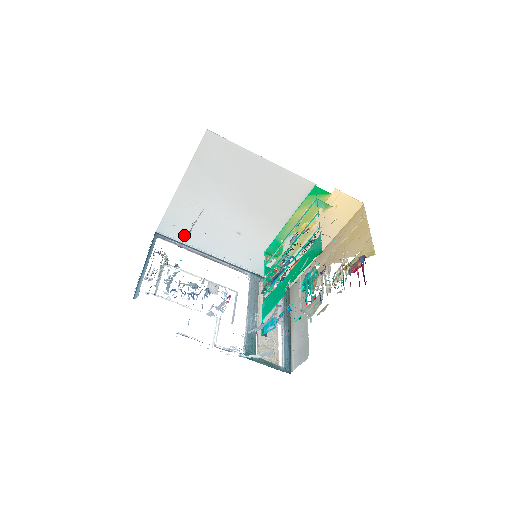
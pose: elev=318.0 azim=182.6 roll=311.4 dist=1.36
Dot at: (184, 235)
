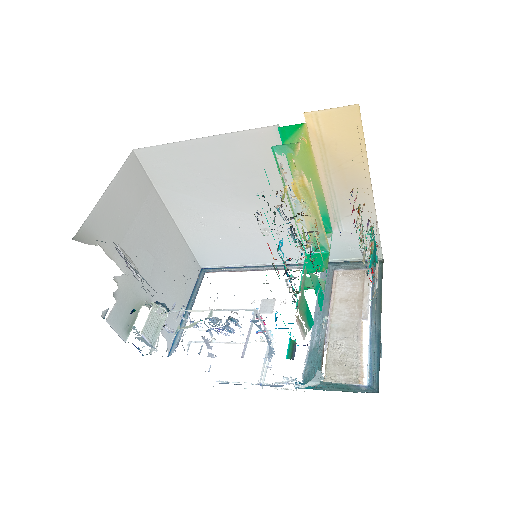
Dot at: (224, 259)
